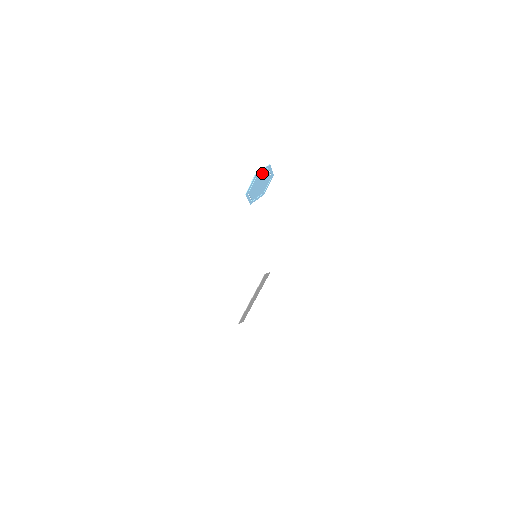
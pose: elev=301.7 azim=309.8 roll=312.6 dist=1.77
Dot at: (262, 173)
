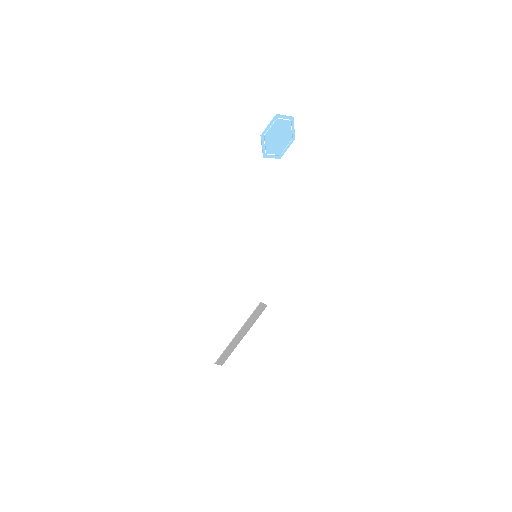
Dot at: (283, 121)
